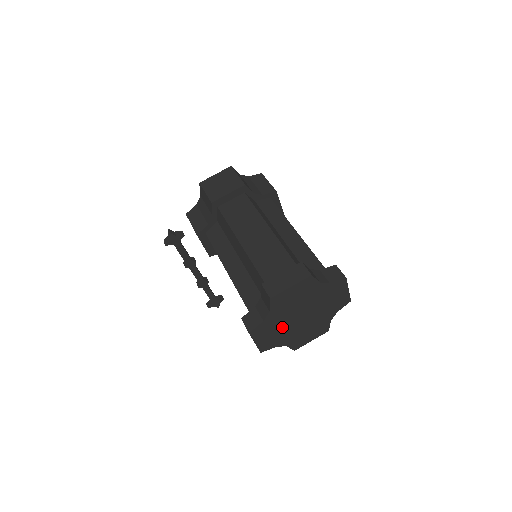
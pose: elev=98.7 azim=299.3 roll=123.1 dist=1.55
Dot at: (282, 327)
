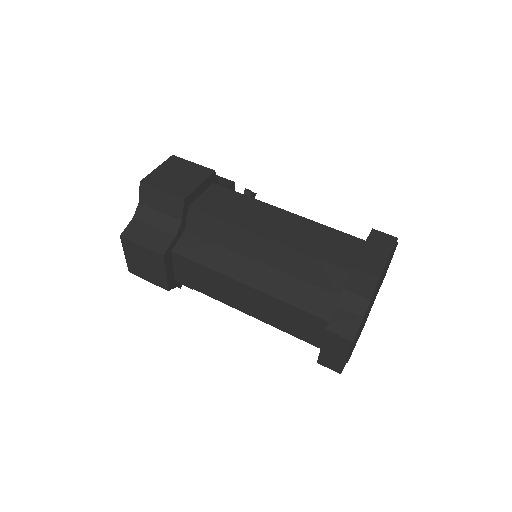
Dot at: occluded
